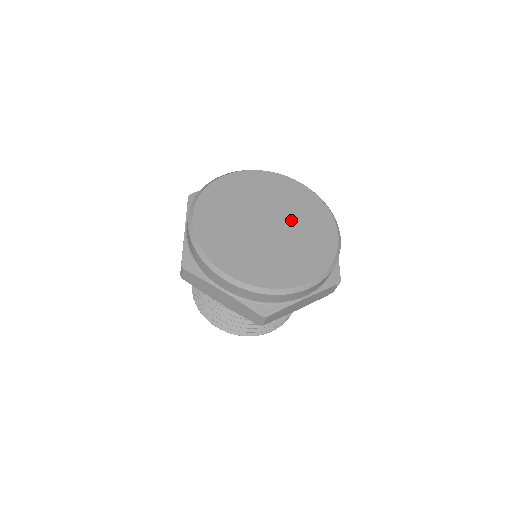
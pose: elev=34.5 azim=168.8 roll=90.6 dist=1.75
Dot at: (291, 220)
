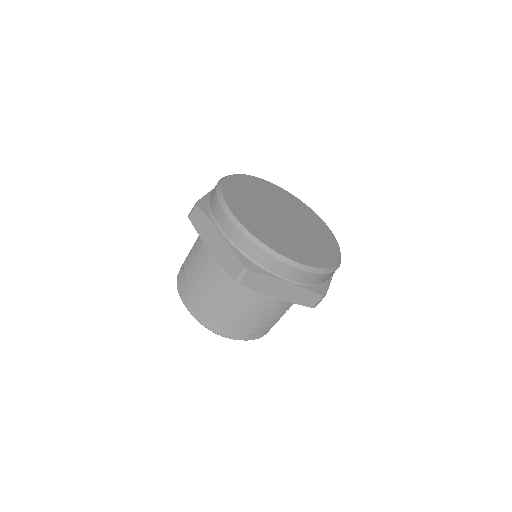
Dot at: (292, 213)
